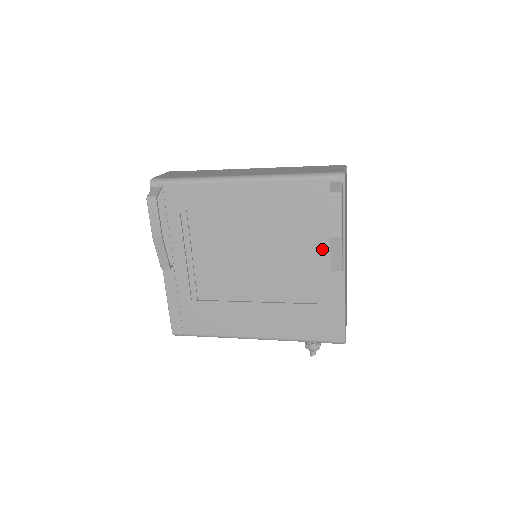
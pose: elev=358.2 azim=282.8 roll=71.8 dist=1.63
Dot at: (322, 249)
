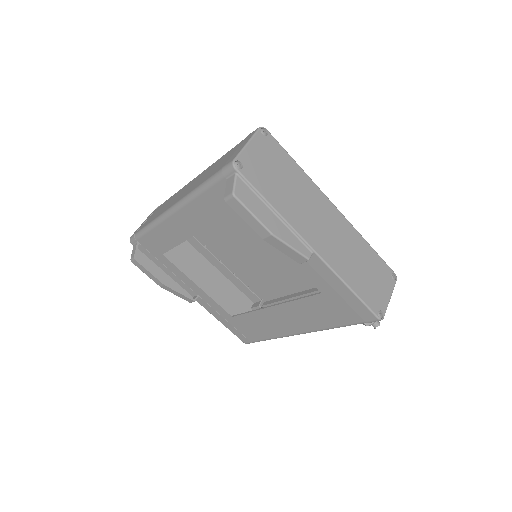
Dot at: occluded
